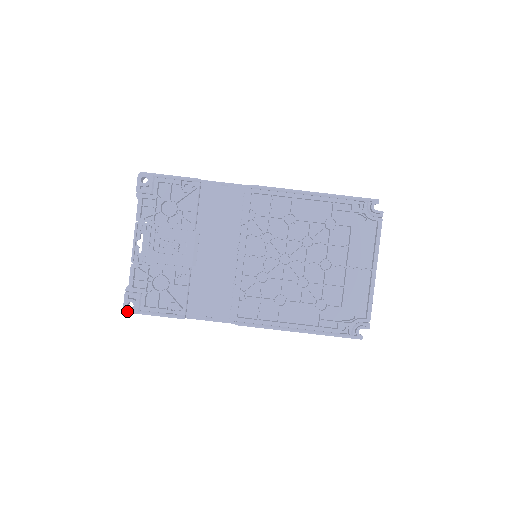
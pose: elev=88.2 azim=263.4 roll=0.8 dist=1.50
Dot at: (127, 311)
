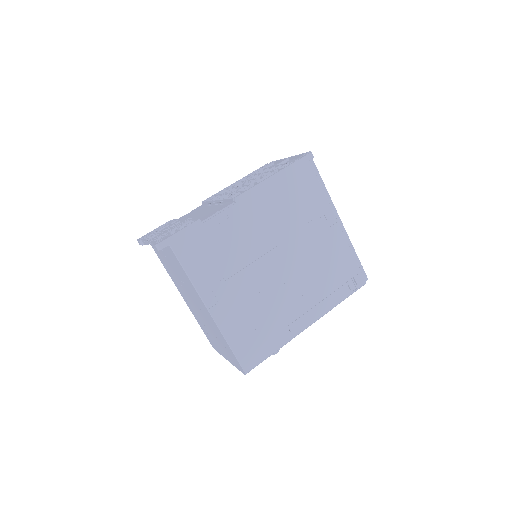
Dot at: (158, 243)
